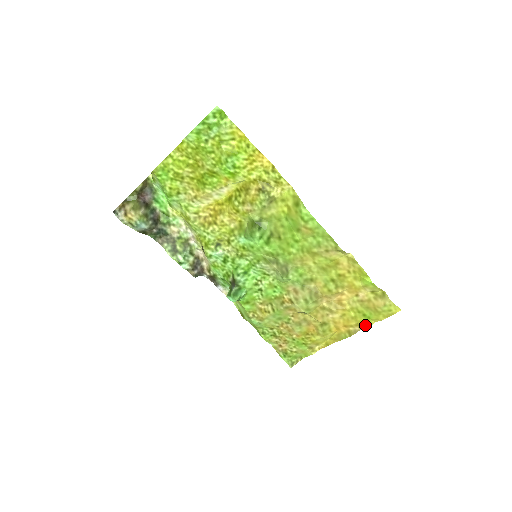
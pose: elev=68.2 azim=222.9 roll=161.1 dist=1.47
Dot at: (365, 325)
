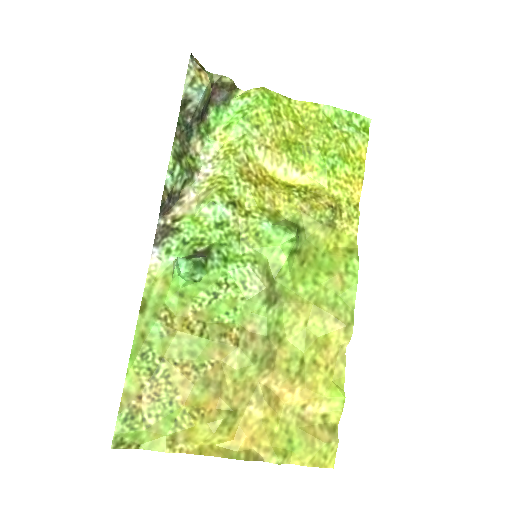
Dot at: (280, 456)
